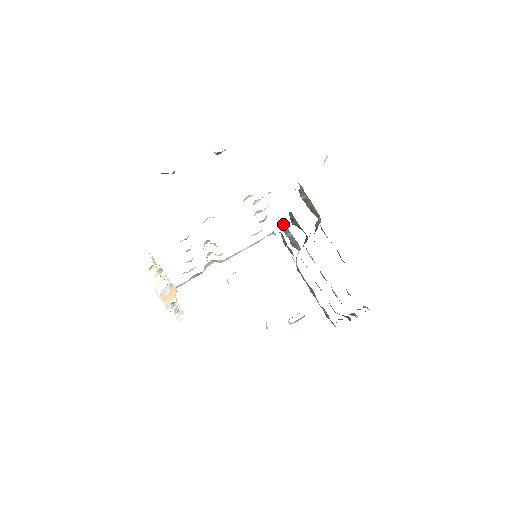
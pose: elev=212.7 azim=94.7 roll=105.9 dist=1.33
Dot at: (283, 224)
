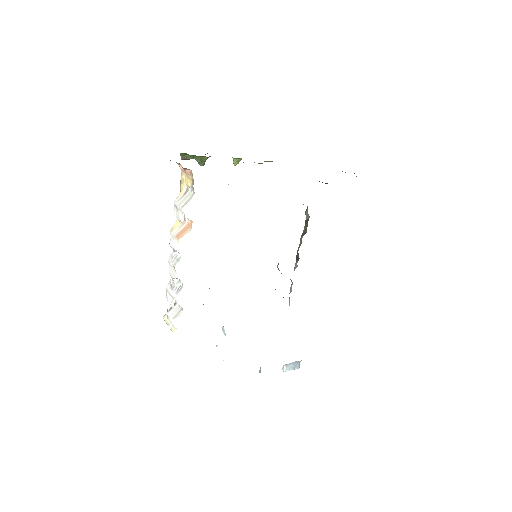
Dot at: occluded
